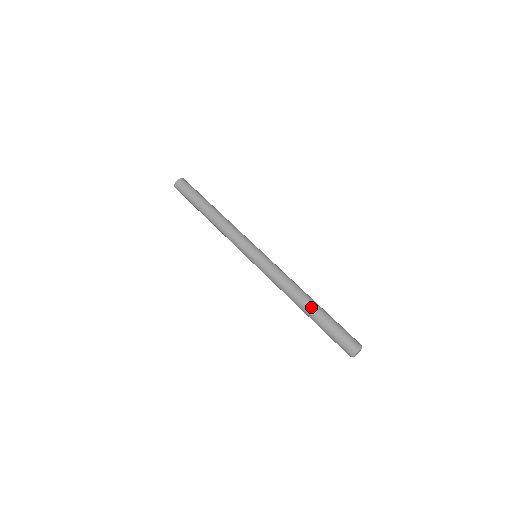
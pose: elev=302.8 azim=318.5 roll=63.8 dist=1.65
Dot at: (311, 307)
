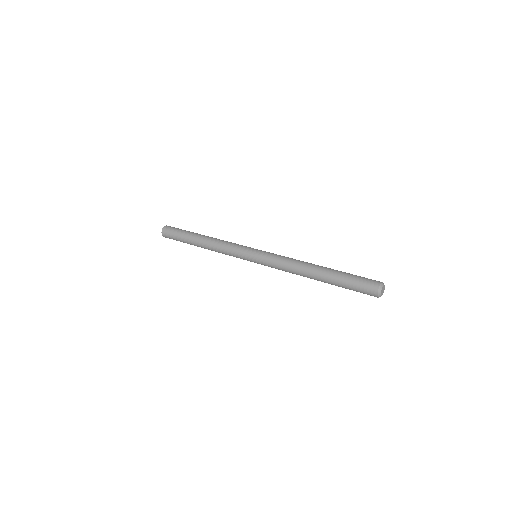
Dot at: (324, 269)
